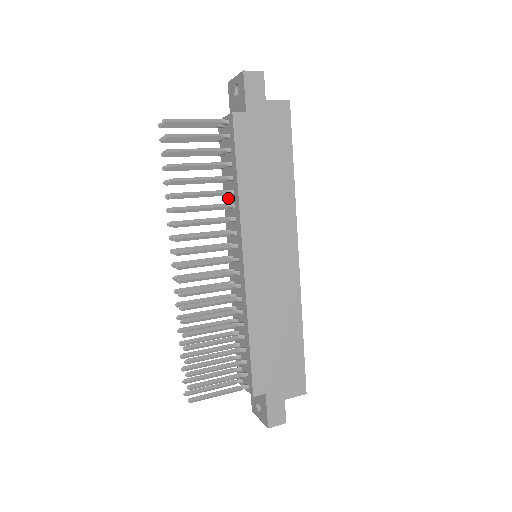
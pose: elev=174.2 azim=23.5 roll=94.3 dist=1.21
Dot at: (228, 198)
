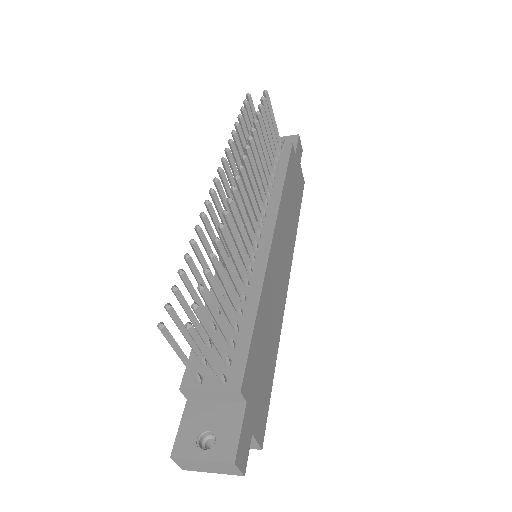
Dot at: occluded
